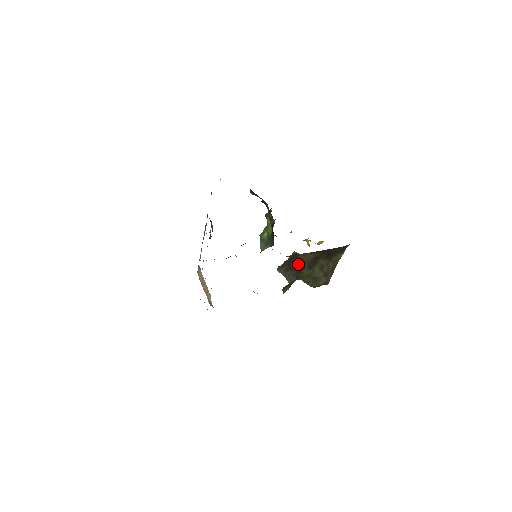
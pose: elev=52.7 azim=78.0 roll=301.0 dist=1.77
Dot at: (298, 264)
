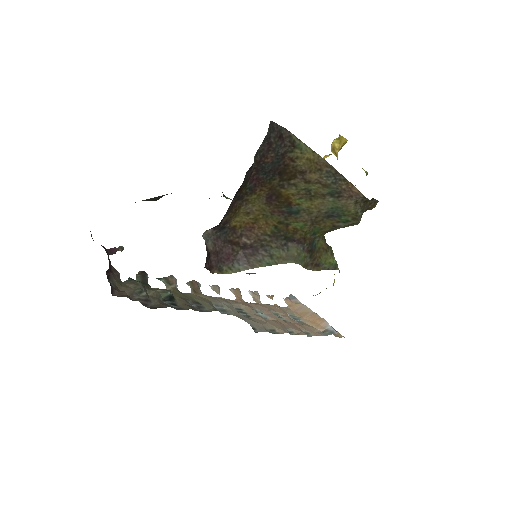
Dot at: (261, 230)
